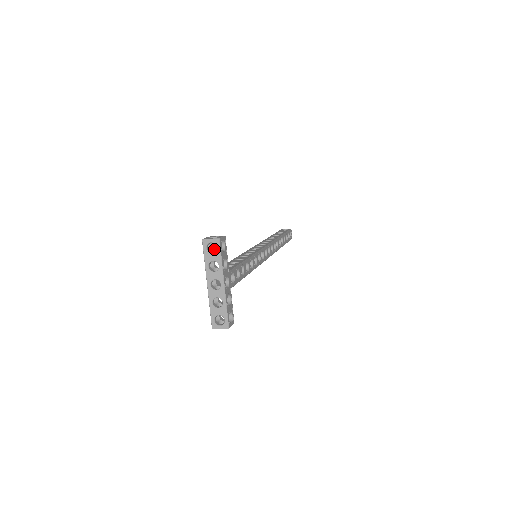
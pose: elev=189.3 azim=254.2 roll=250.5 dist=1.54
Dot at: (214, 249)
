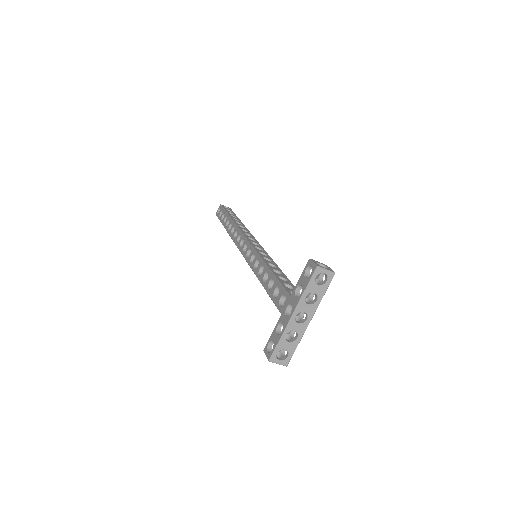
Dot at: (309, 275)
